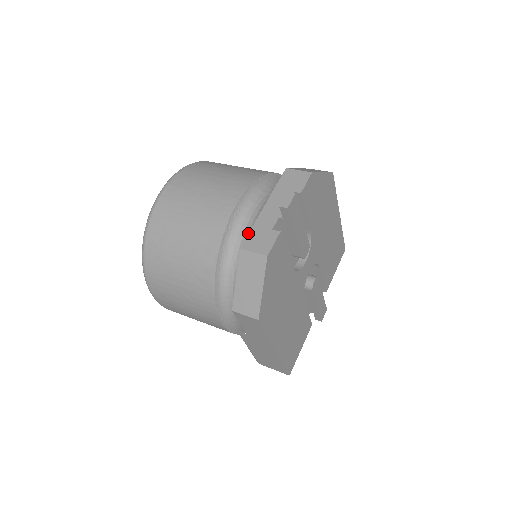
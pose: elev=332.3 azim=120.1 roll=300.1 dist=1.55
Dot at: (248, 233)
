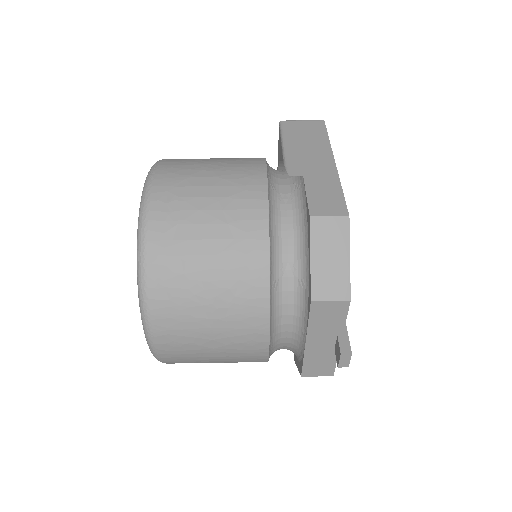
Dot at: (302, 366)
